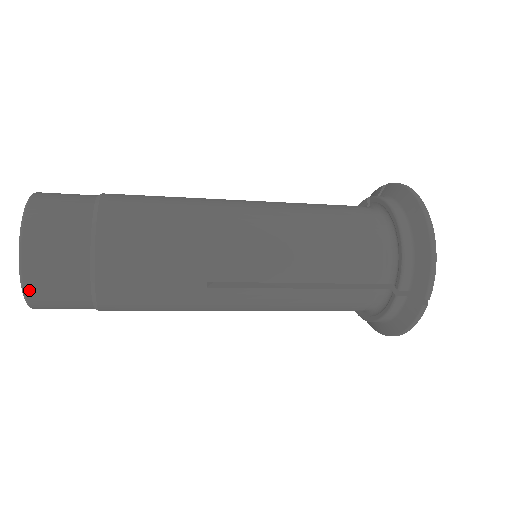
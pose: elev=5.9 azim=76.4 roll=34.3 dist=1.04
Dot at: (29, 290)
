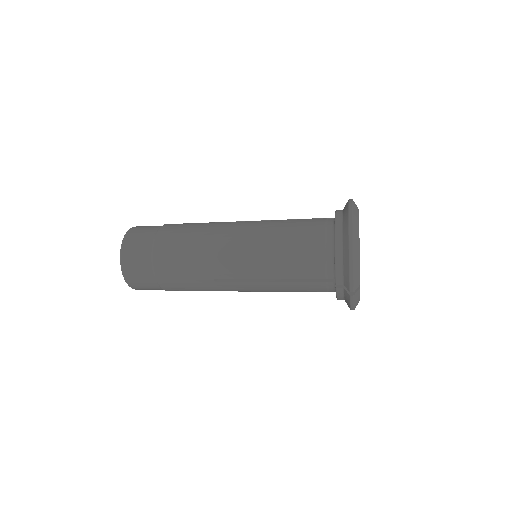
Dot at: (129, 283)
